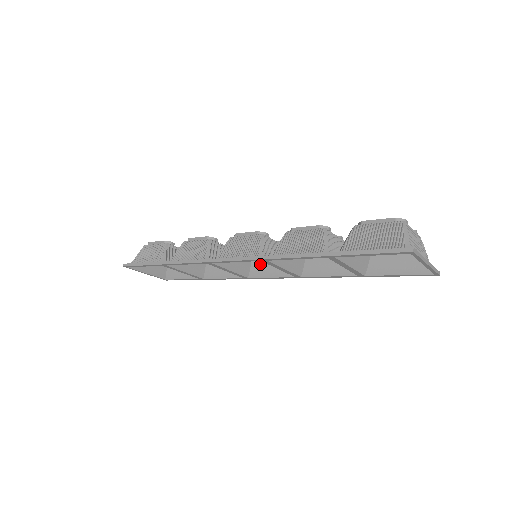
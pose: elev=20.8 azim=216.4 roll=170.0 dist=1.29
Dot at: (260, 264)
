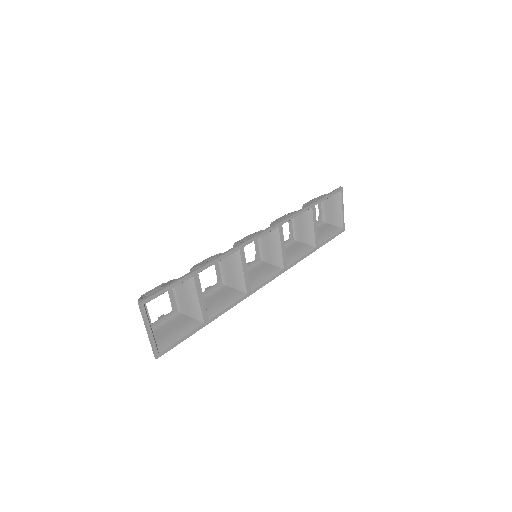
Dot at: (253, 277)
